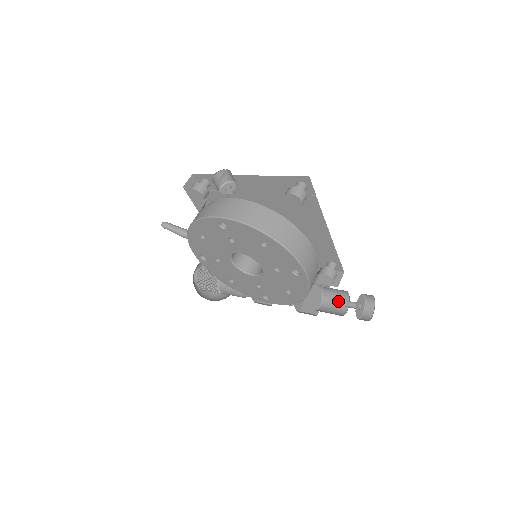
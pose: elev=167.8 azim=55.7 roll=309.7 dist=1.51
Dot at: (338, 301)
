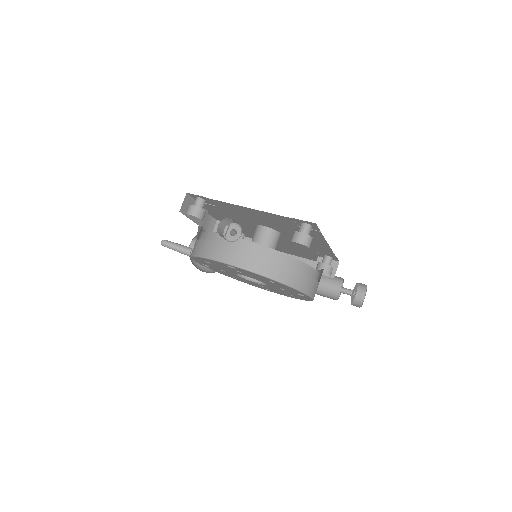
Dot at: (332, 282)
